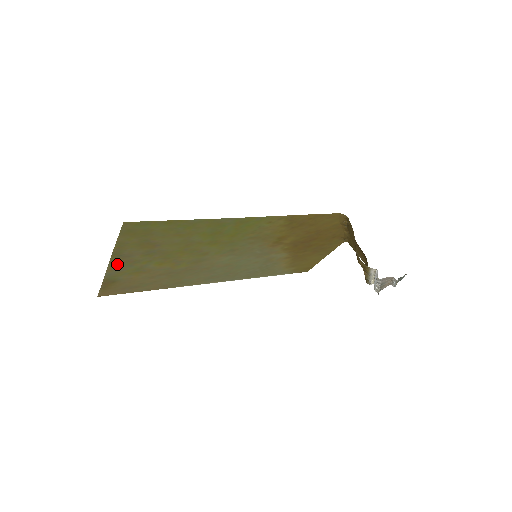
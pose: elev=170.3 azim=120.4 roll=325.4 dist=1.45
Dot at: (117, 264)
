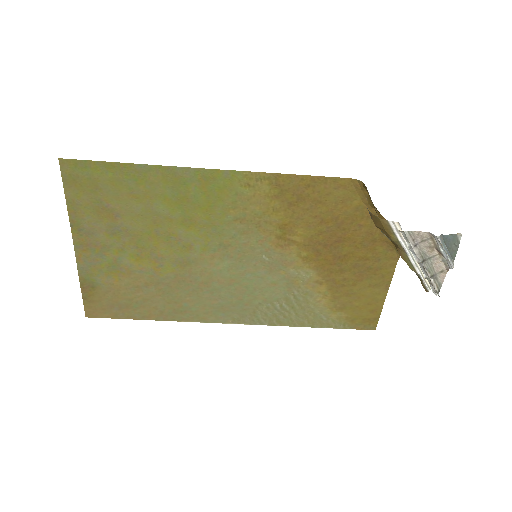
Dot at: (84, 249)
